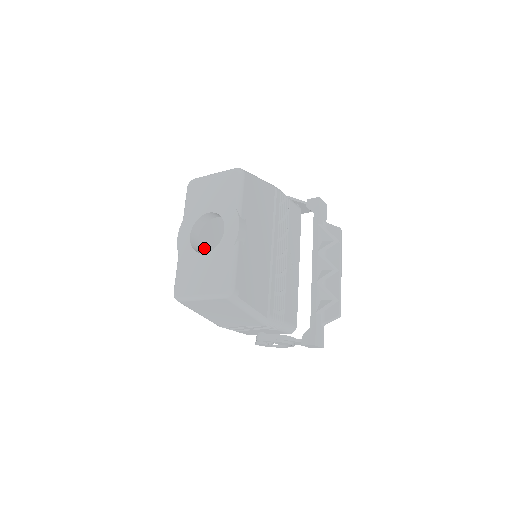
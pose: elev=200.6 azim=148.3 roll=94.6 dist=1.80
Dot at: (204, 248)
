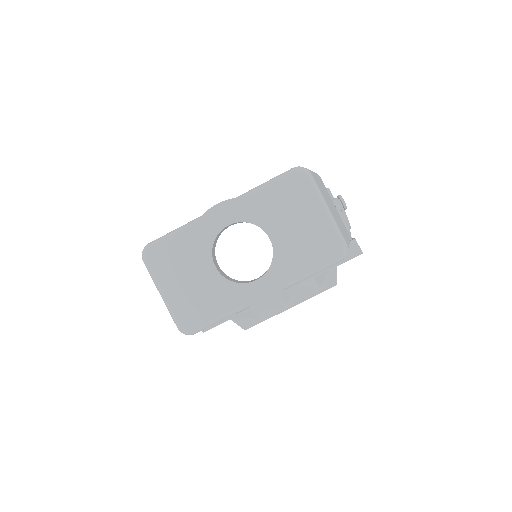
Dot at: occluded
